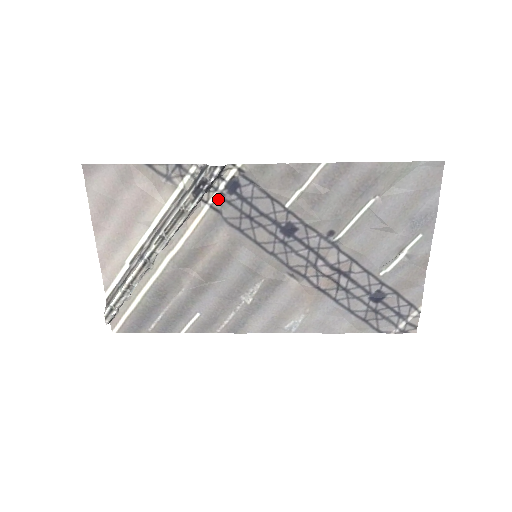
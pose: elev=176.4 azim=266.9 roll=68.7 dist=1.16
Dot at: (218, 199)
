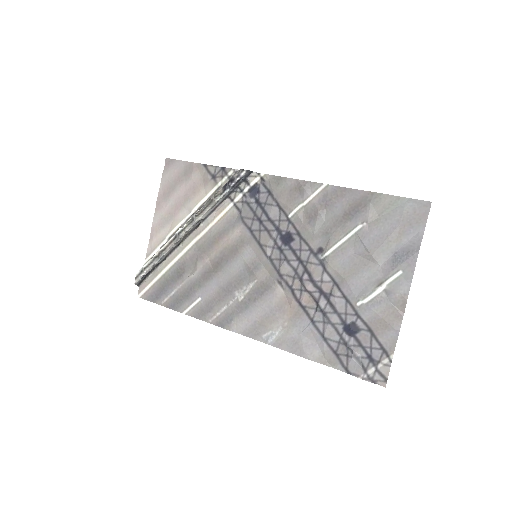
Dot at: (241, 199)
